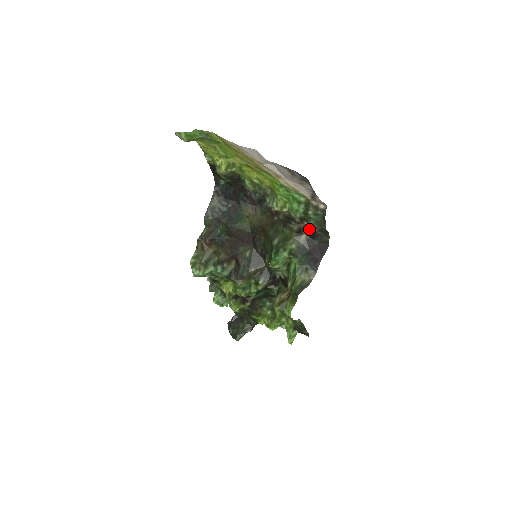
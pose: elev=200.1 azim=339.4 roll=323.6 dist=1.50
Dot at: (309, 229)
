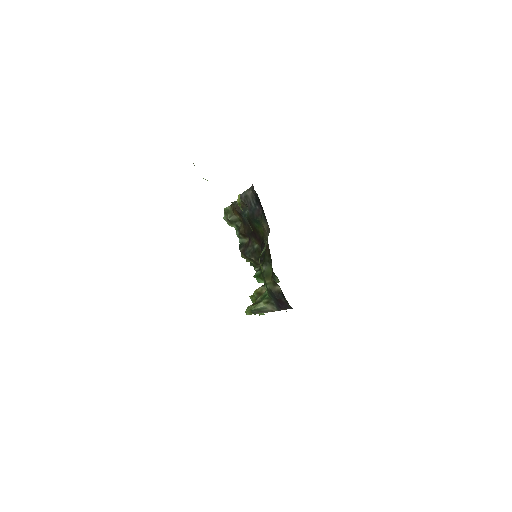
Dot at: occluded
